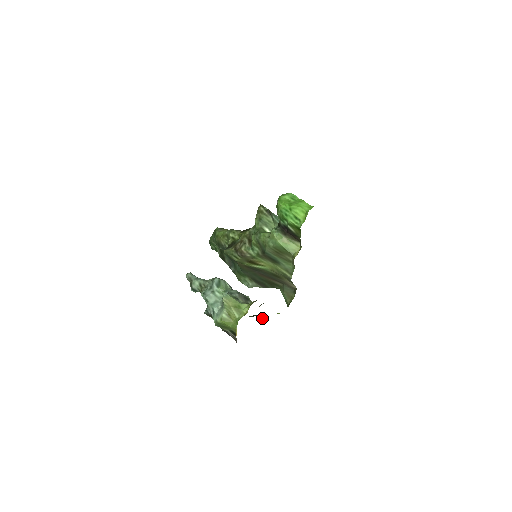
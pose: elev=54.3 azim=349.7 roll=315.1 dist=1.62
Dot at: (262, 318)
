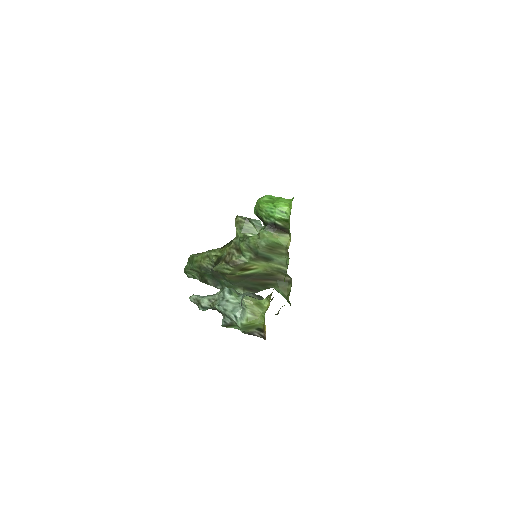
Dot at: occluded
